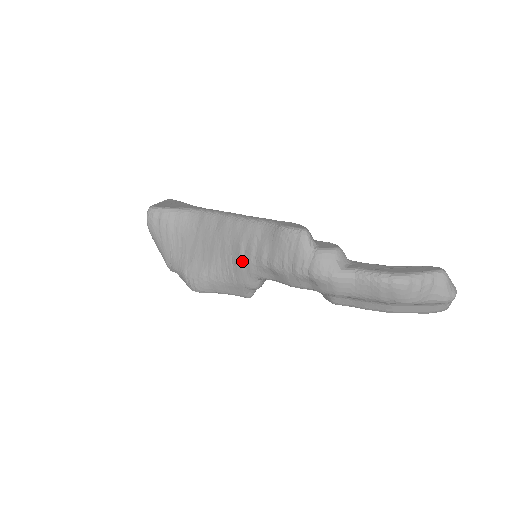
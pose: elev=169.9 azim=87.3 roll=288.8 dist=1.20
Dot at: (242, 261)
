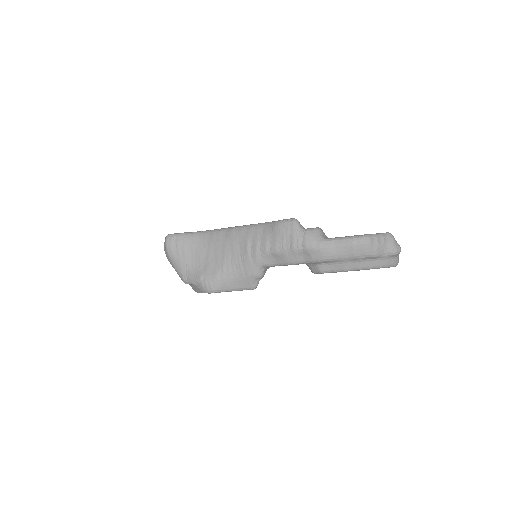
Dot at: (249, 254)
